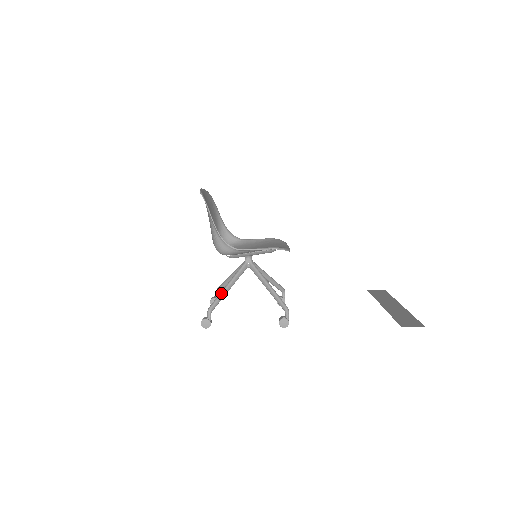
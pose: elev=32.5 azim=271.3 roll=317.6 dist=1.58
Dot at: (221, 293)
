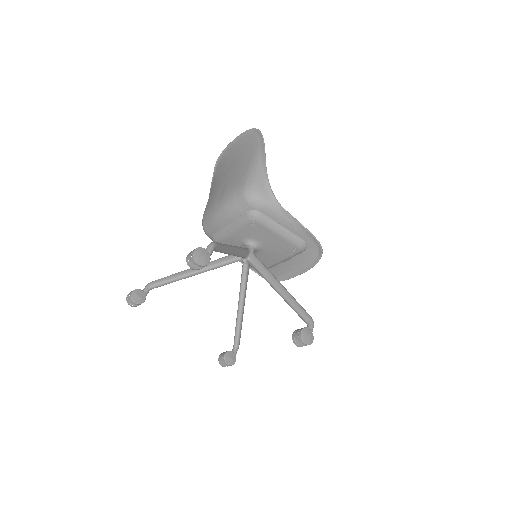
Dot at: occluded
